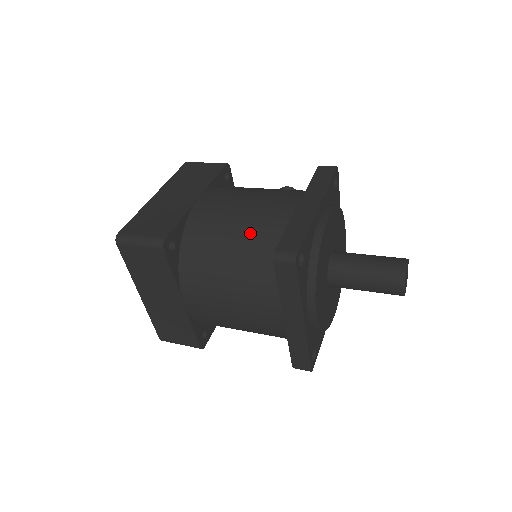
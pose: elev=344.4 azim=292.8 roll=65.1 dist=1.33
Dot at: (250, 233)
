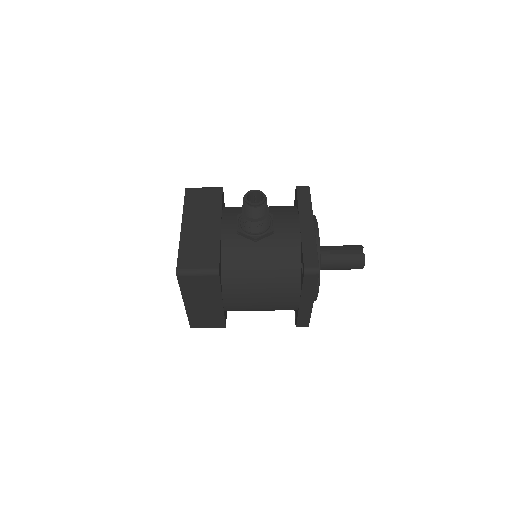
Dot at: occluded
